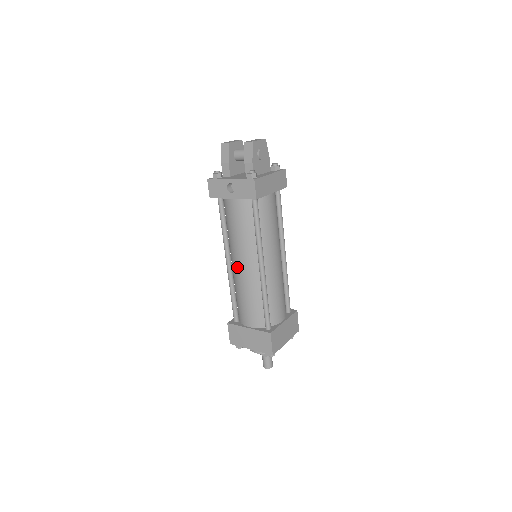
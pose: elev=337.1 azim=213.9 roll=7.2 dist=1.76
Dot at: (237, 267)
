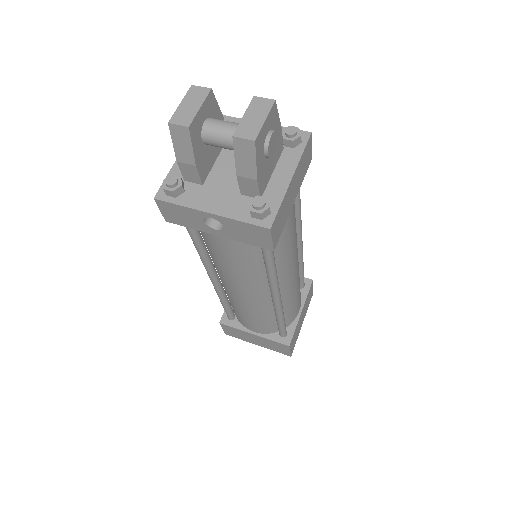
Dot at: (232, 291)
